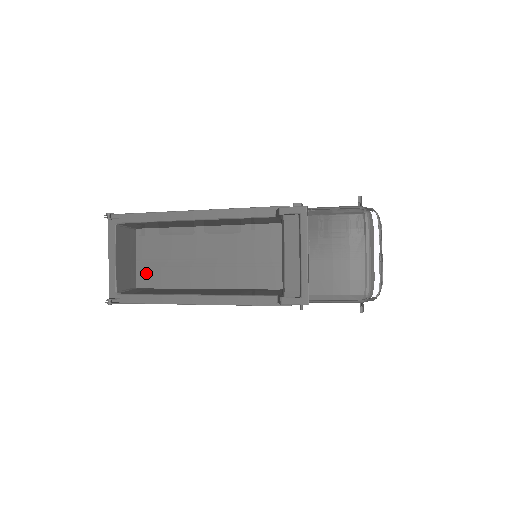
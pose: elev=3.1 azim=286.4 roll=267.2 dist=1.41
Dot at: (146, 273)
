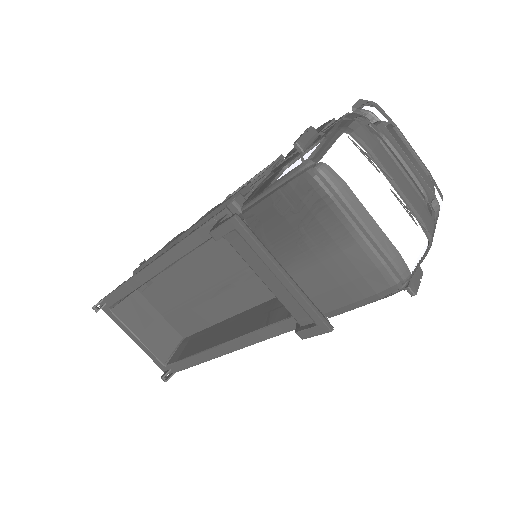
Dot at: (179, 323)
